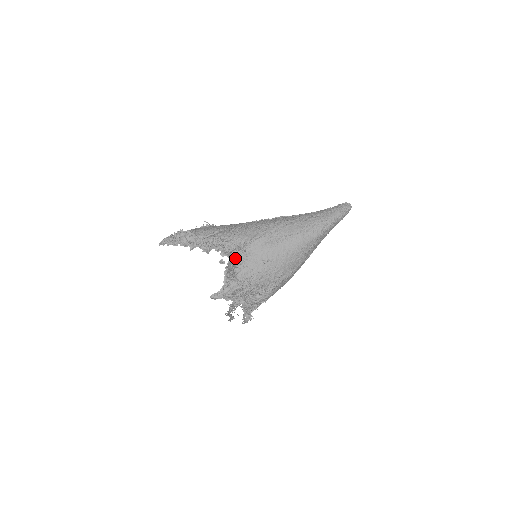
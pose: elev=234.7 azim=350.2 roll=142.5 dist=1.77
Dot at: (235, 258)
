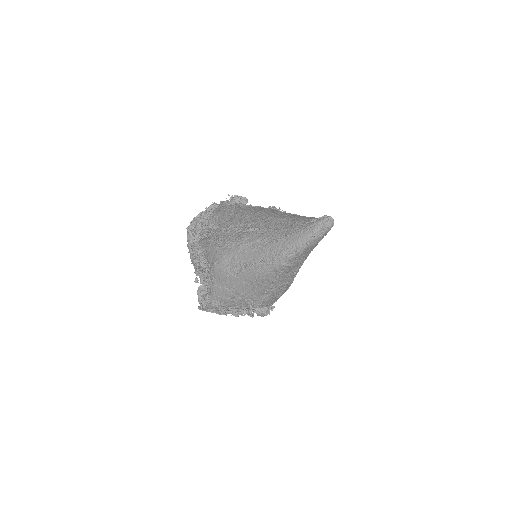
Dot at: (205, 280)
